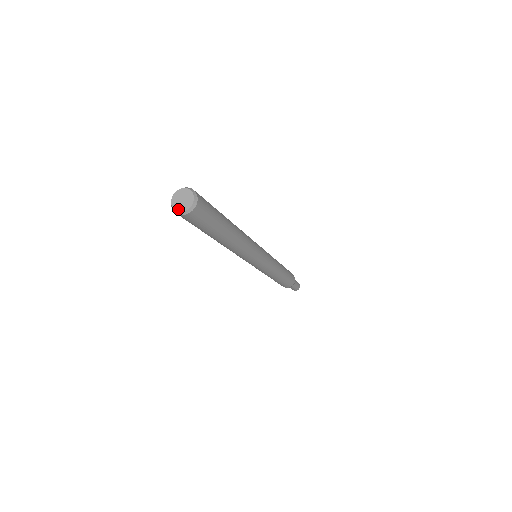
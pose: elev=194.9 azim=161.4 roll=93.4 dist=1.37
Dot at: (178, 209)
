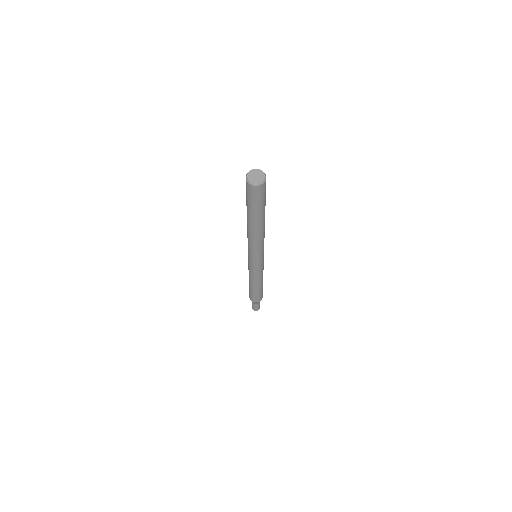
Dot at: (255, 181)
